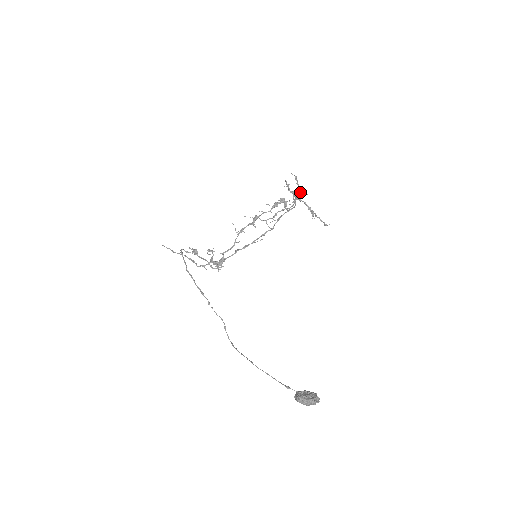
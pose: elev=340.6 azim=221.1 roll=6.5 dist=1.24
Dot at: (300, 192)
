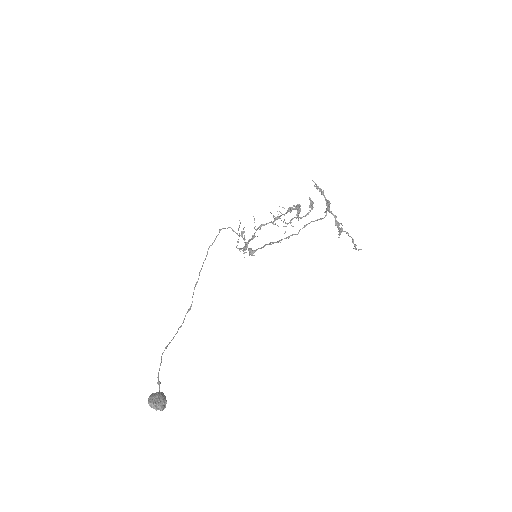
Dot at: (311, 203)
